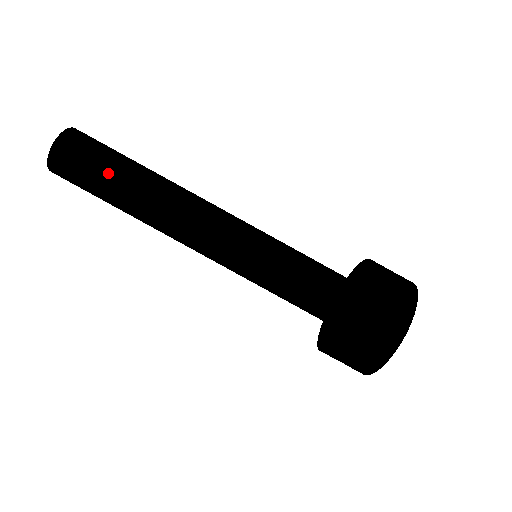
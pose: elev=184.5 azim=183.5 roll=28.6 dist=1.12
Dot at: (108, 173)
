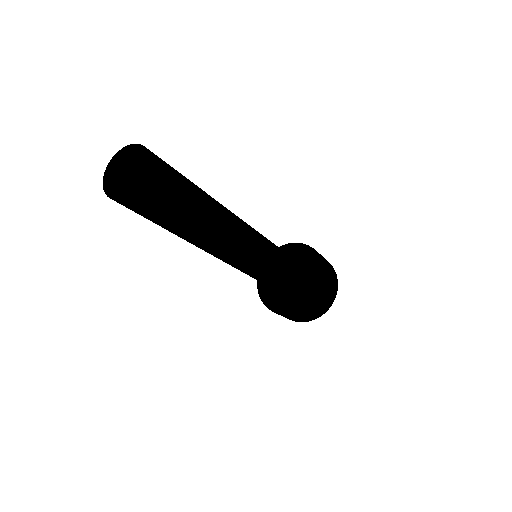
Dot at: (194, 189)
